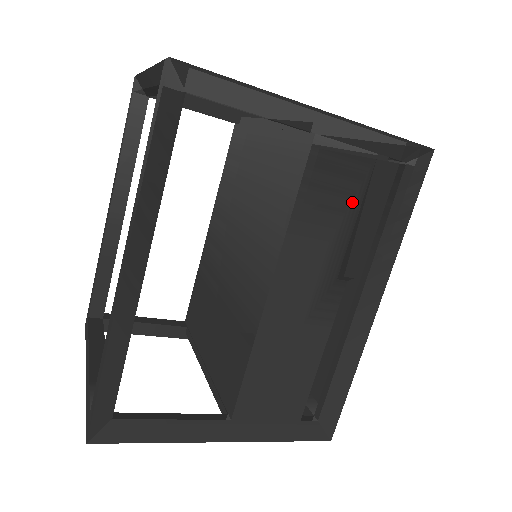
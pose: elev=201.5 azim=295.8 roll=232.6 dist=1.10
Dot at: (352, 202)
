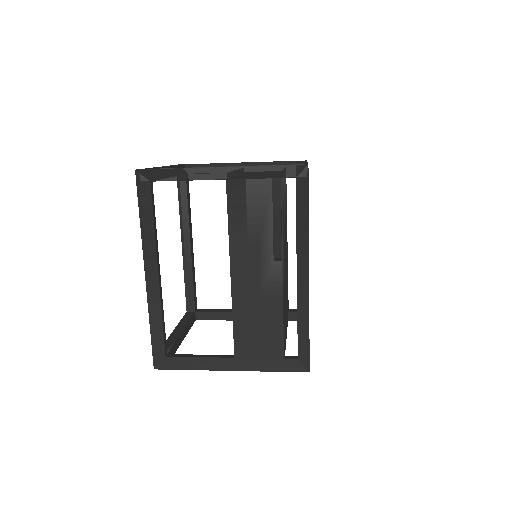
Dot at: (266, 211)
